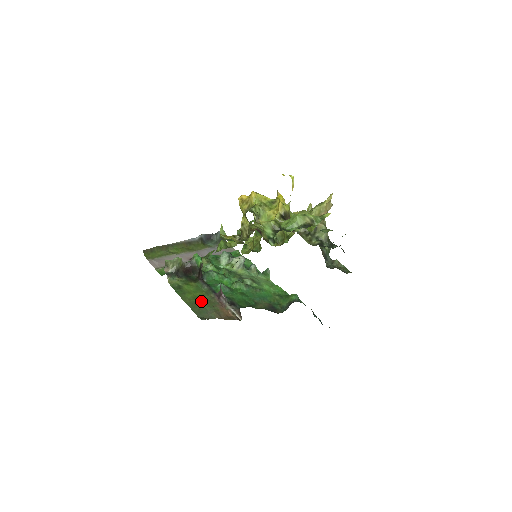
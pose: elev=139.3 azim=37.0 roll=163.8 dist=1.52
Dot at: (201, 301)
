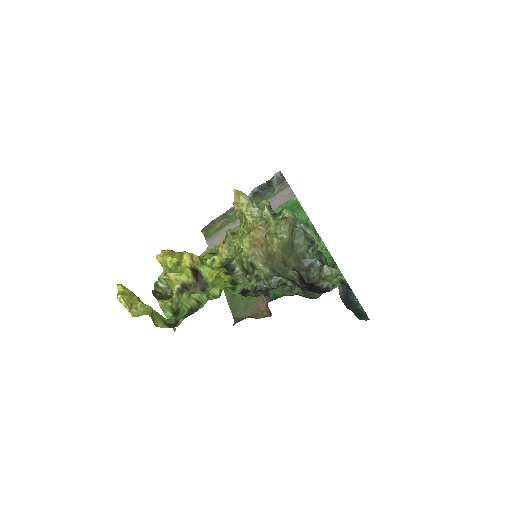
Dot at: occluded
